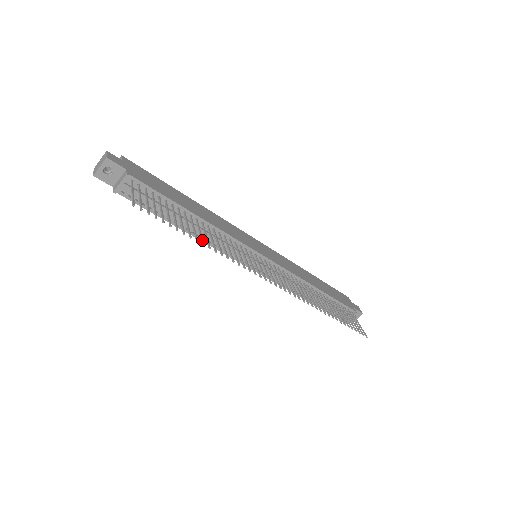
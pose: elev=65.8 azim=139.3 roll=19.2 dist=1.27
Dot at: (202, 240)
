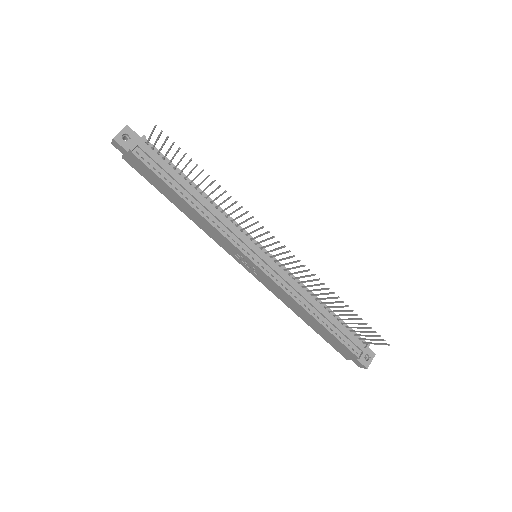
Dot at: (212, 181)
